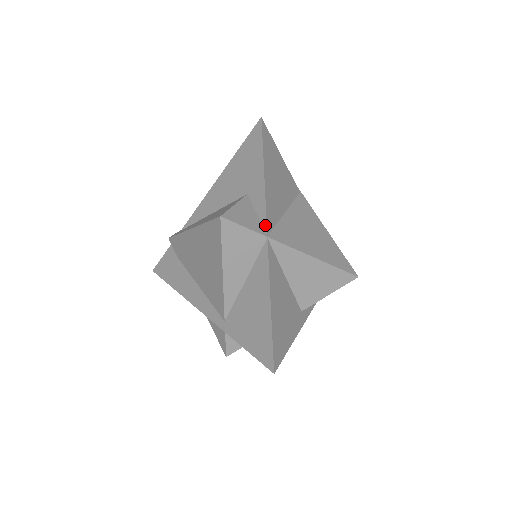
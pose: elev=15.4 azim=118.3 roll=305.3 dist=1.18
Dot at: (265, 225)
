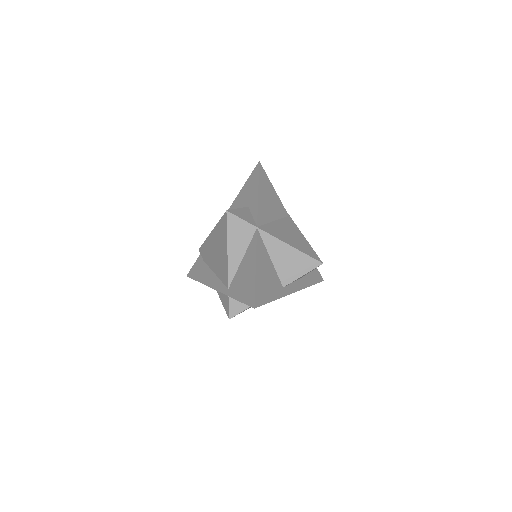
Dot at: (256, 221)
